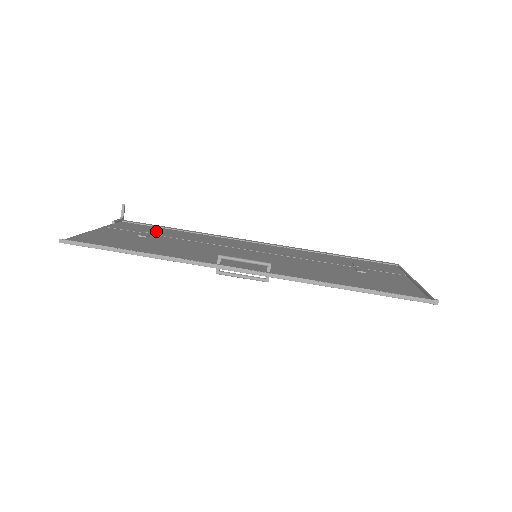
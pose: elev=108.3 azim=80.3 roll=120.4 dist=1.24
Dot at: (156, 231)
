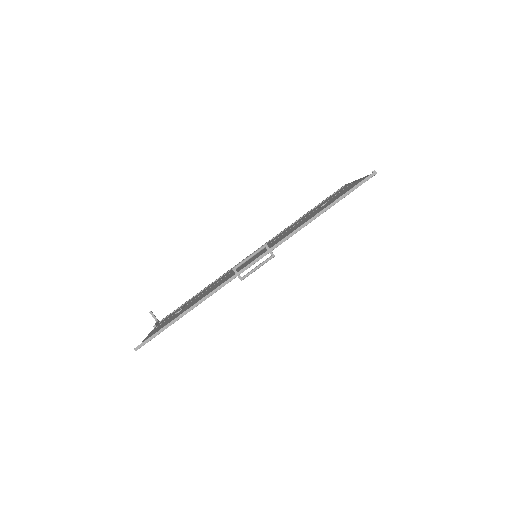
Dot at: (185, 304)
